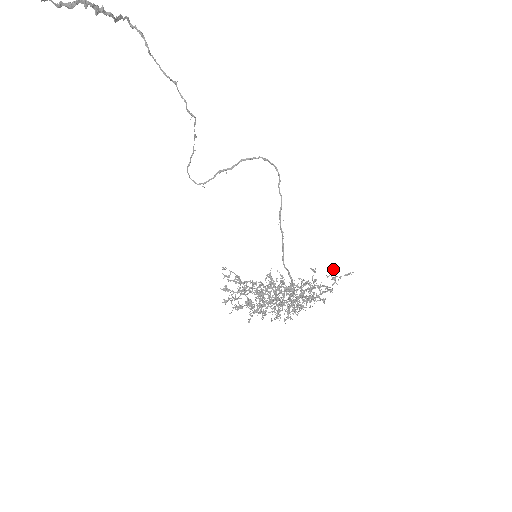
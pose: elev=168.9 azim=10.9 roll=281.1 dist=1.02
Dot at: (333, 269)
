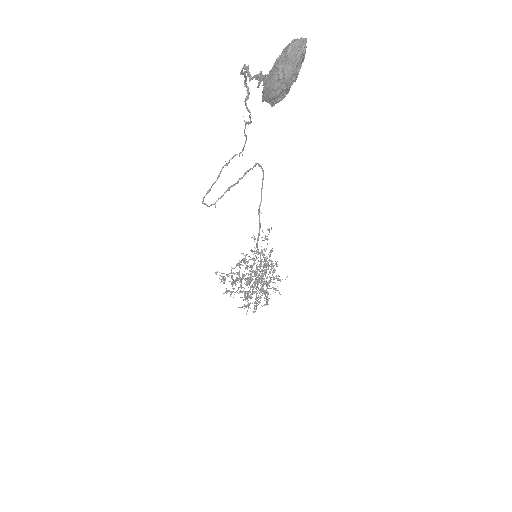
Dot at: (262, 231)
